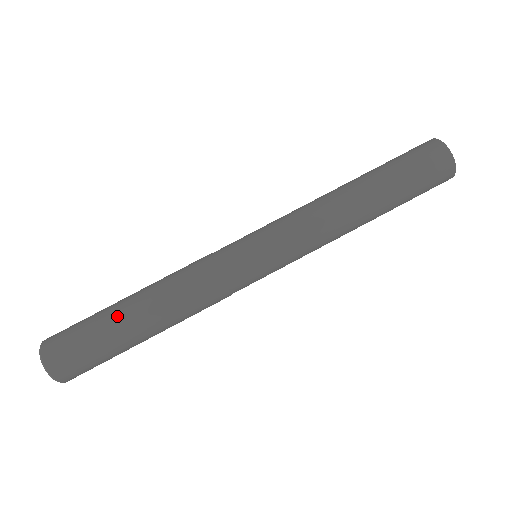
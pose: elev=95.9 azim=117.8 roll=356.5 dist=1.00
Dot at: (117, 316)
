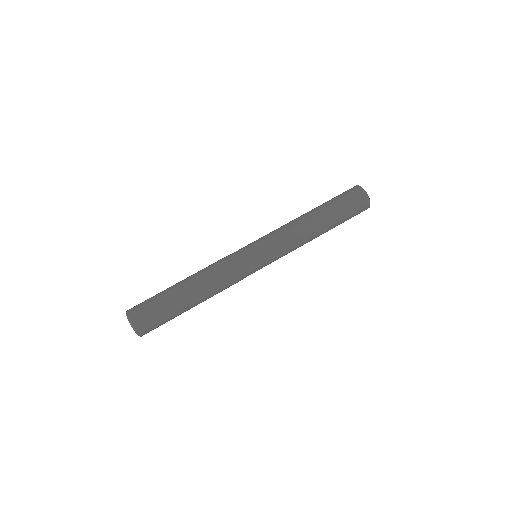
Dot at: (172, 286)
